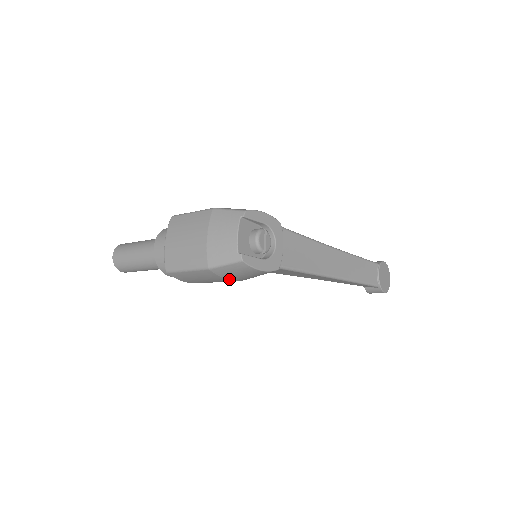
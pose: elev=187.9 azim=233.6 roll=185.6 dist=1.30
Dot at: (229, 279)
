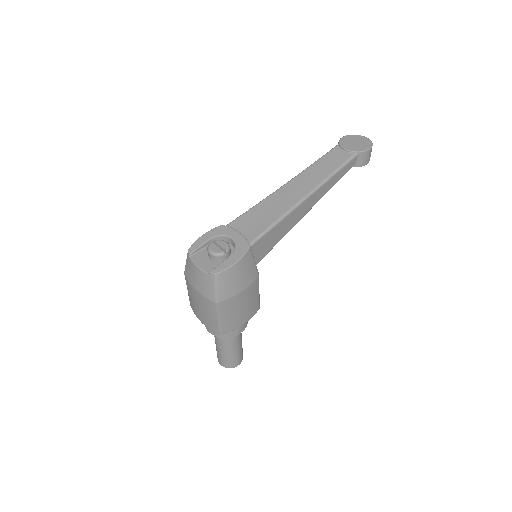
Dot at: (241, 291)
